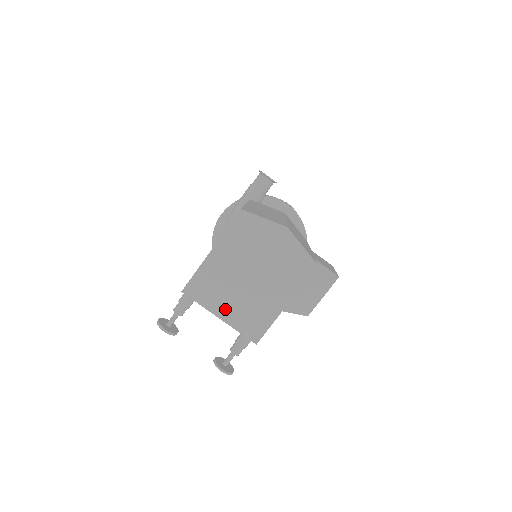
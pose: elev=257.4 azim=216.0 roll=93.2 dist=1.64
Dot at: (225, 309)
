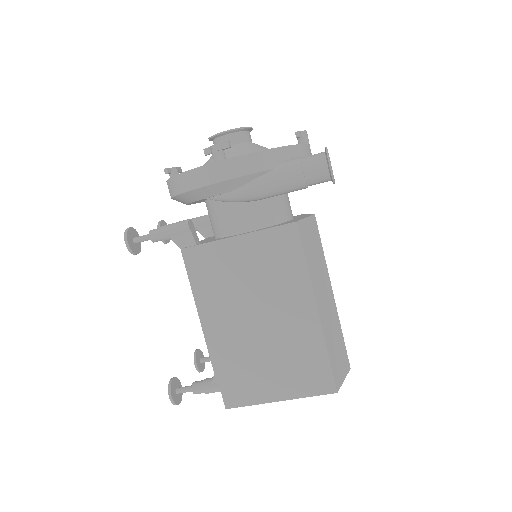
Dot at: occluded
